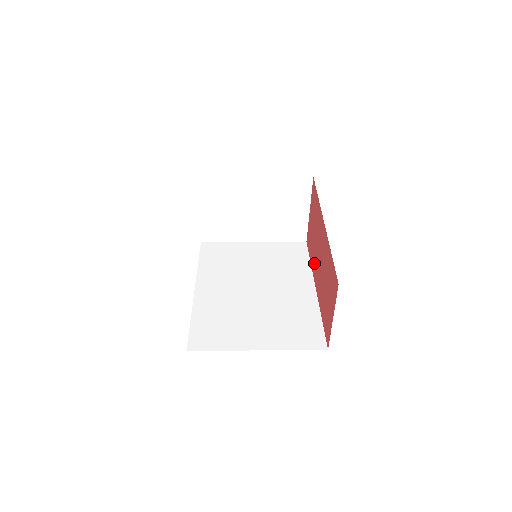
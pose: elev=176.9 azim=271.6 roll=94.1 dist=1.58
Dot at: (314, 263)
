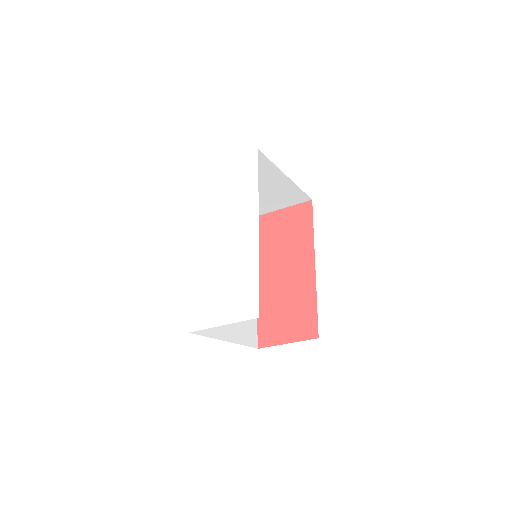
Dot at: (265, 260)
